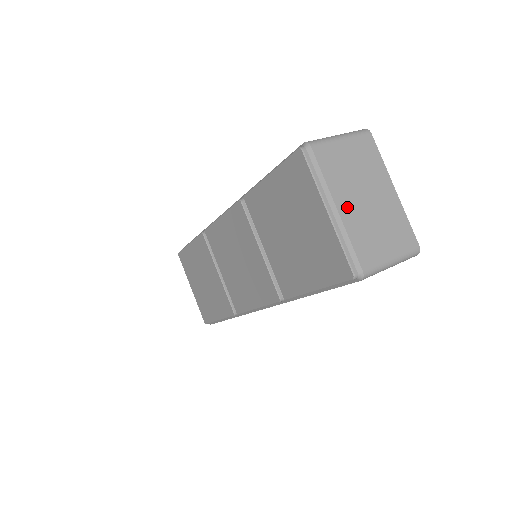
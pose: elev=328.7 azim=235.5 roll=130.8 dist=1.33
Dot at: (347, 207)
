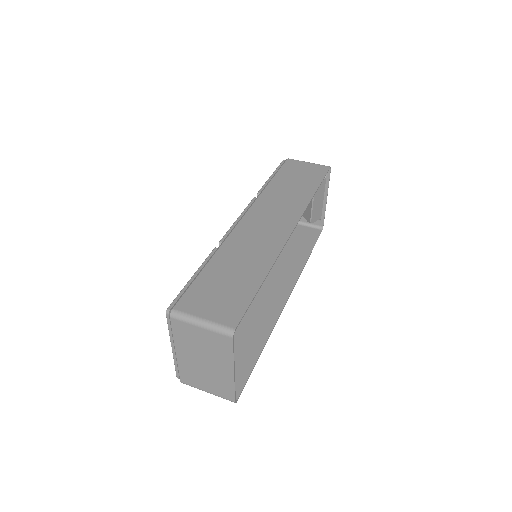
Dot at: (184, 356)
